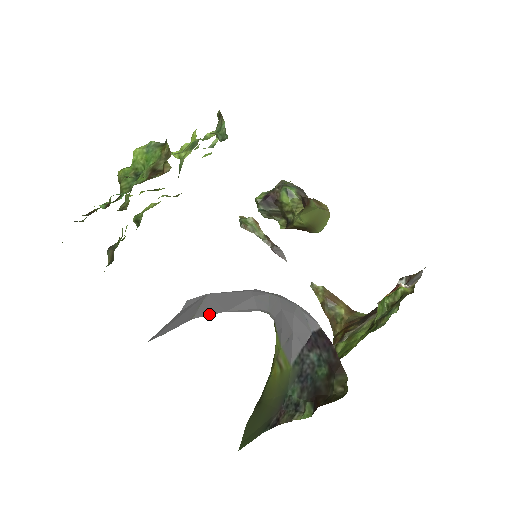
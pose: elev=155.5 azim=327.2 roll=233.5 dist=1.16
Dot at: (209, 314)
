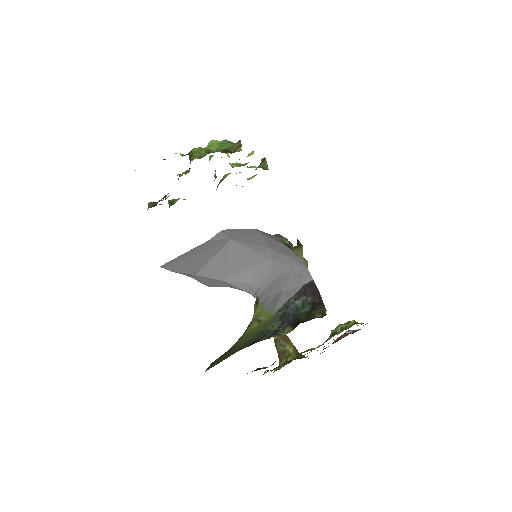
Dot at: (209, 276)
